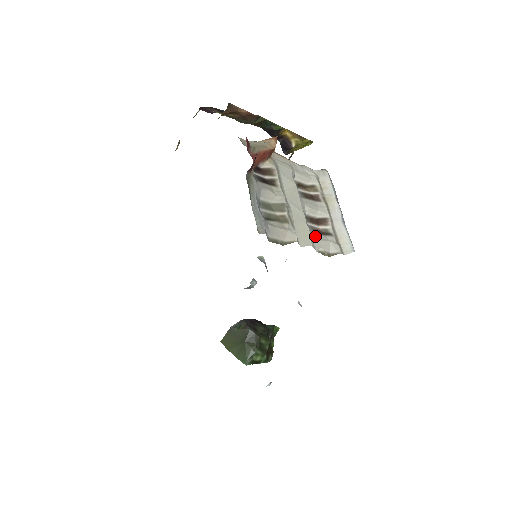
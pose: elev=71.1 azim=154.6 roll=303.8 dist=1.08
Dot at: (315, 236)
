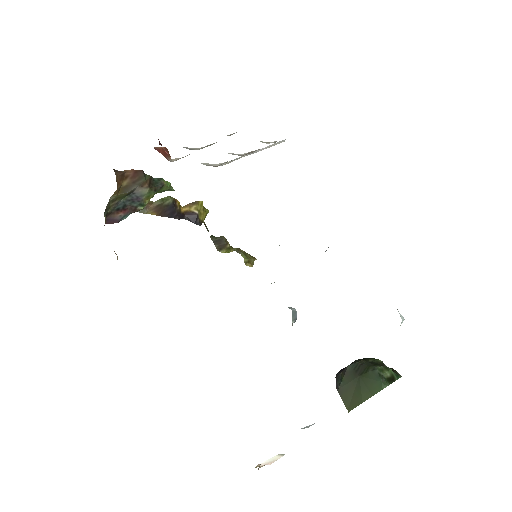
Dot at: occluded
